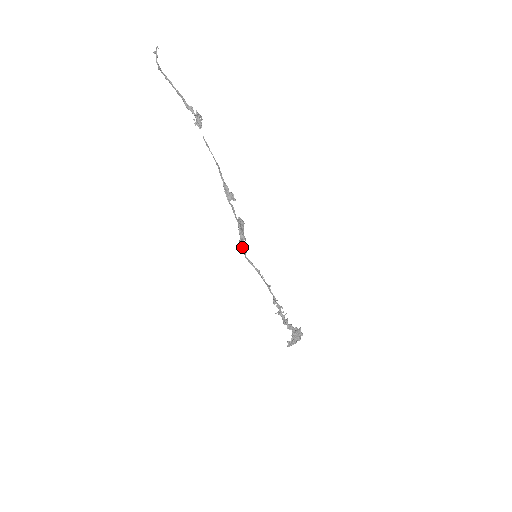
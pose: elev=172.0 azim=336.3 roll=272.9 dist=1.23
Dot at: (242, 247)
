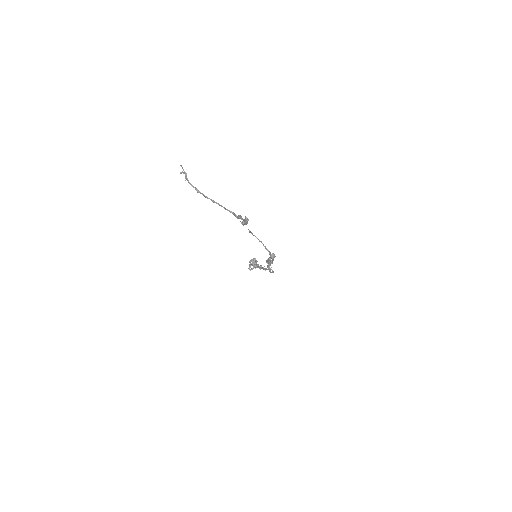
Dot at: (269, 269)
